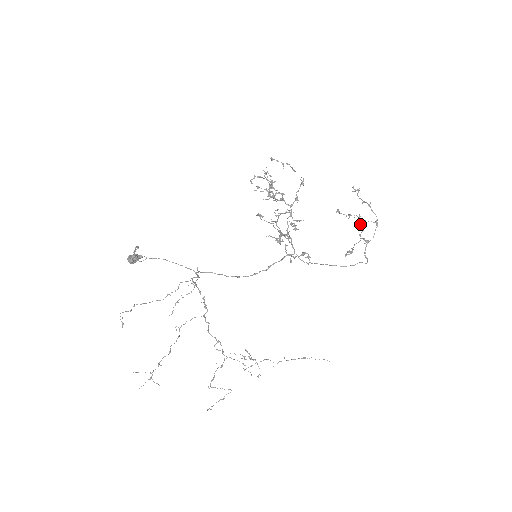
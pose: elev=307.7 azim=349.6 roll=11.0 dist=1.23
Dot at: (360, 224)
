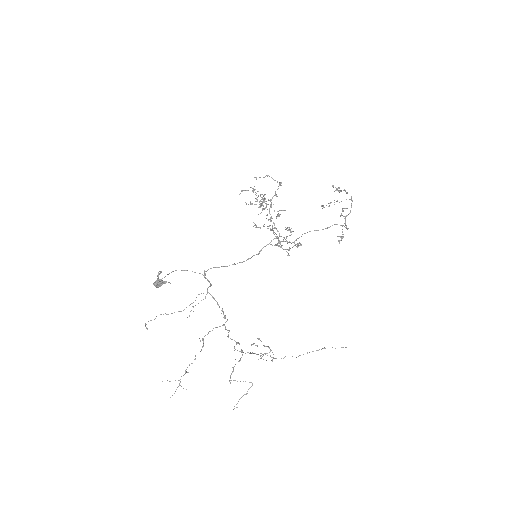
Dot at: occluded
